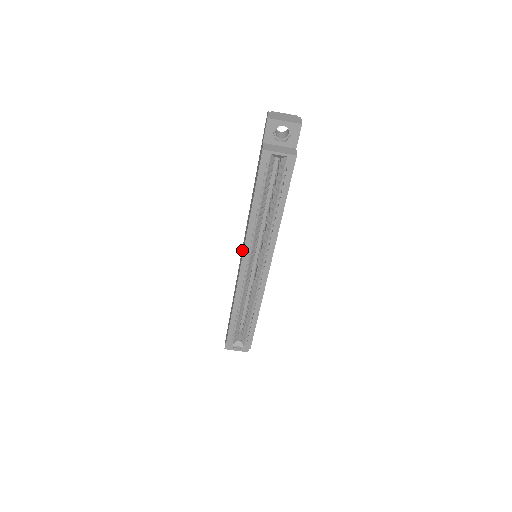
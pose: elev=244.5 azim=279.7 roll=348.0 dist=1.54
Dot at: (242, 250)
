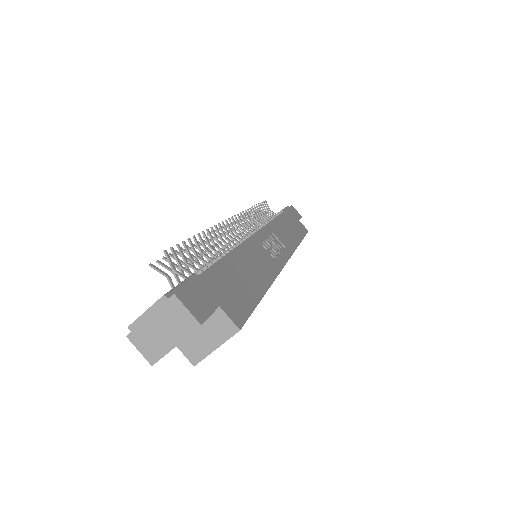
Dot at: occluded
